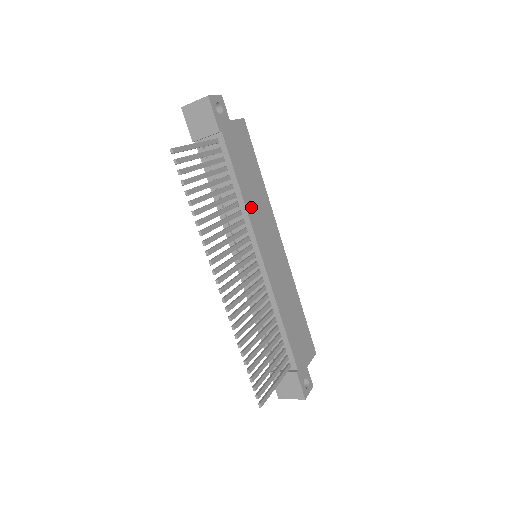
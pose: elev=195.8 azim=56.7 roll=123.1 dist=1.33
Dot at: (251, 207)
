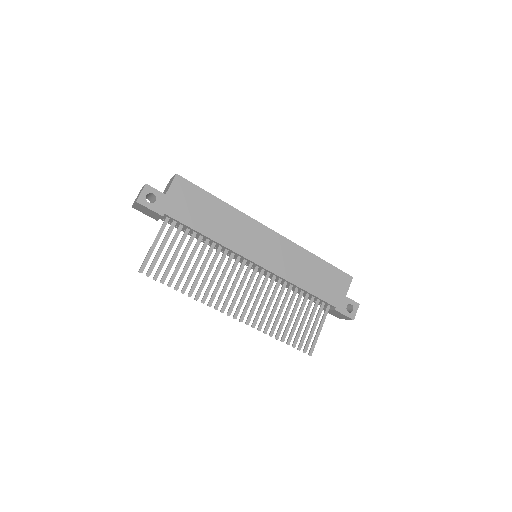
Dot at: (225, 238)
